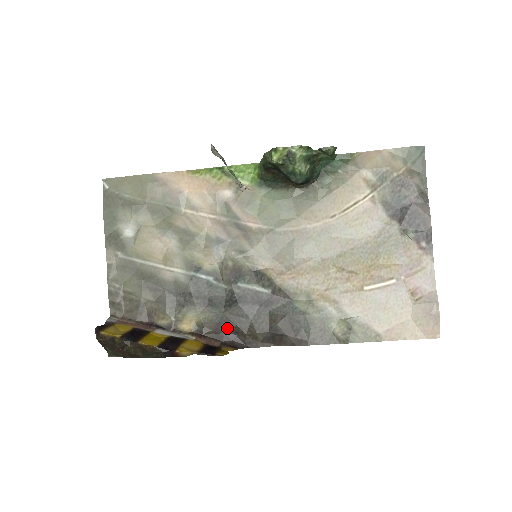
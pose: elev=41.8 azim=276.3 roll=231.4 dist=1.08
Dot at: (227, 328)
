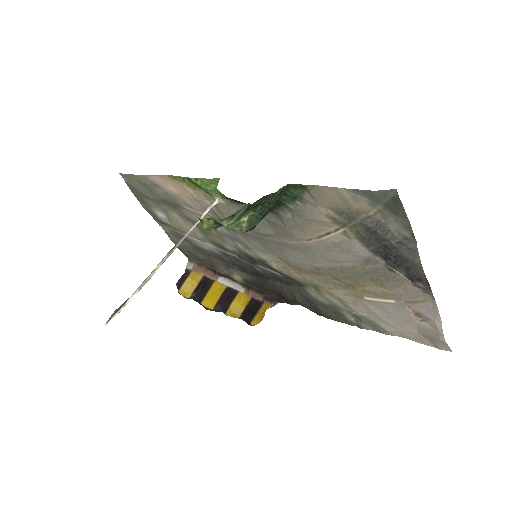
Dot at: (264, 289)
